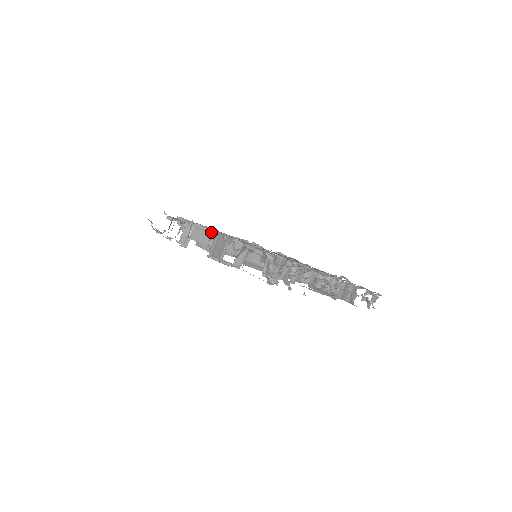
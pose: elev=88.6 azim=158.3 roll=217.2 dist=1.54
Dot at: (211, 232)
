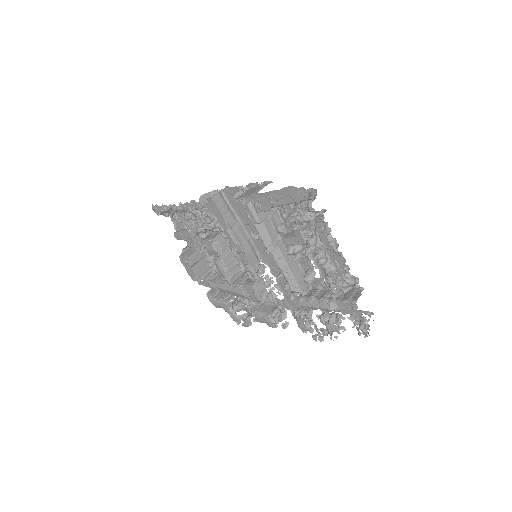
Dot at: (243, 187)
